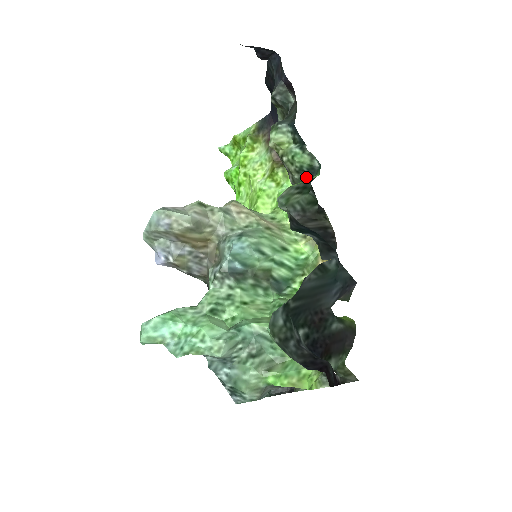
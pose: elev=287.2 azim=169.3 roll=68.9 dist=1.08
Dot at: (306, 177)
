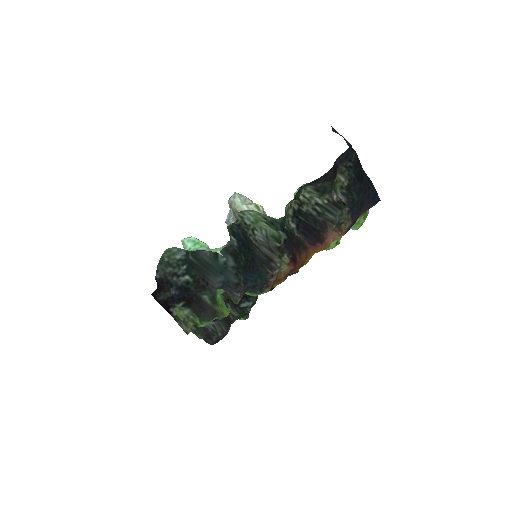
Dot at: occluded
